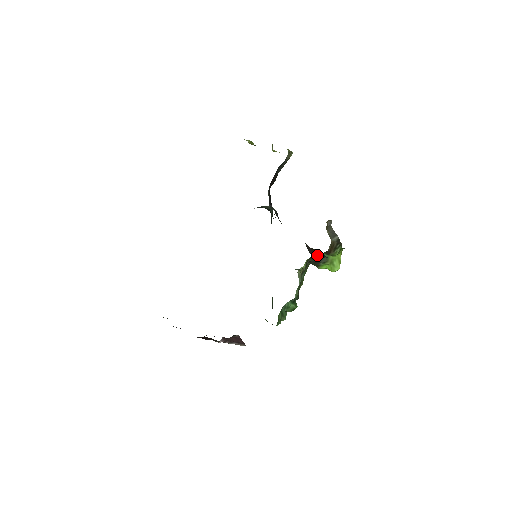
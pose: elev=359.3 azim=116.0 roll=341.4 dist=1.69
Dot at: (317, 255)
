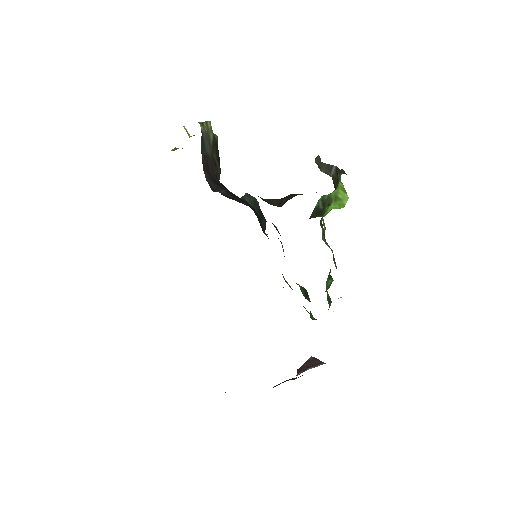
Dot at: (285, 201)
